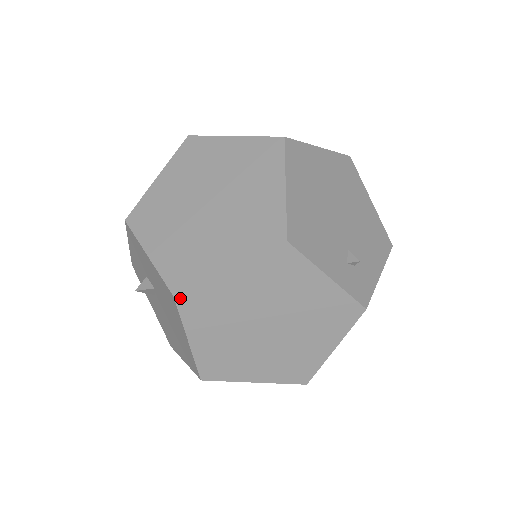
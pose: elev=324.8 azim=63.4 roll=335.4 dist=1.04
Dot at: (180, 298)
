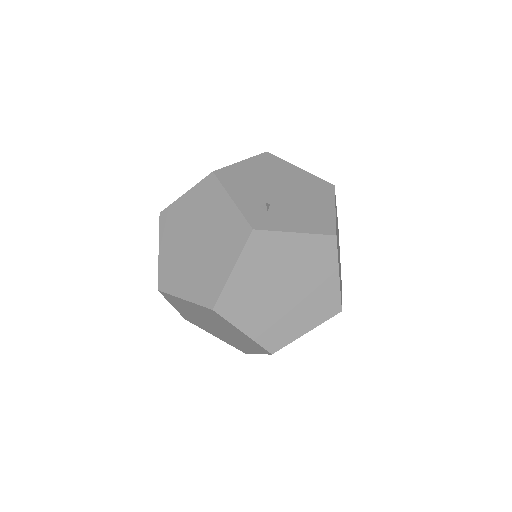
Dot at: (162, 215)
